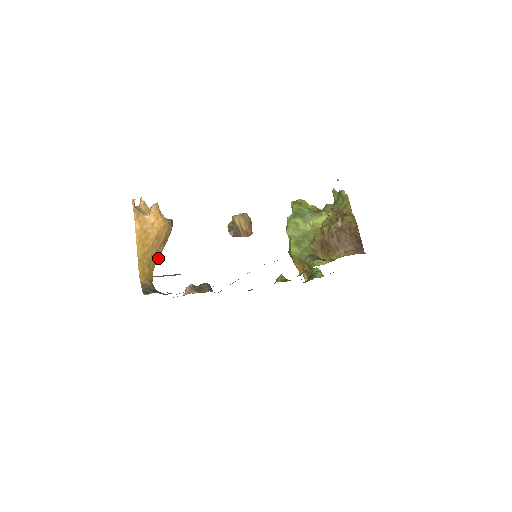
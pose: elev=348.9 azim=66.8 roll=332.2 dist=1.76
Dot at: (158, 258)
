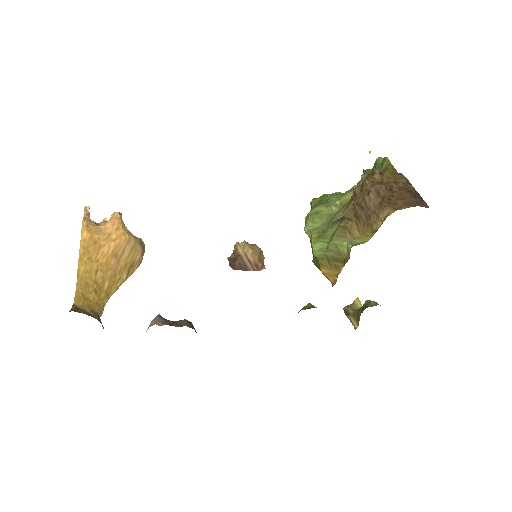
Dot at: (117, 289)
